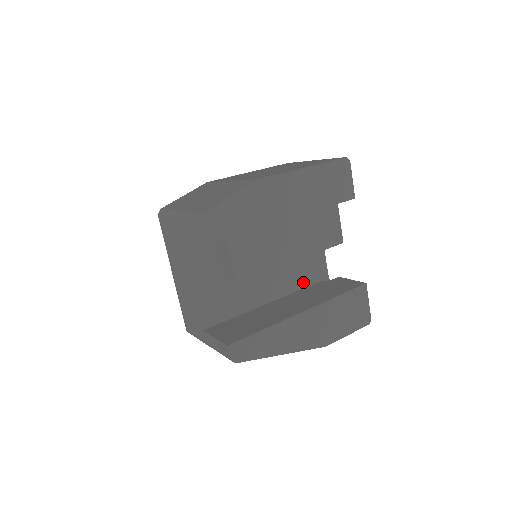
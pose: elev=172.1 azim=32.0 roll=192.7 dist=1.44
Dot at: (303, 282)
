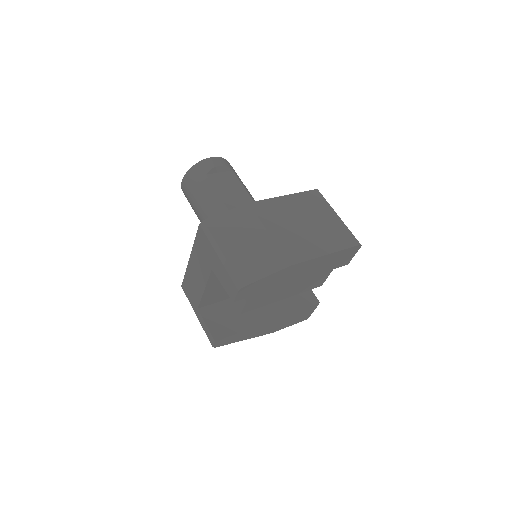
Dot at: occluded
